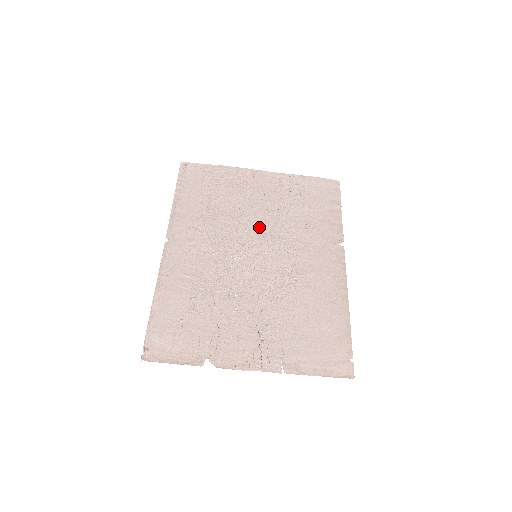
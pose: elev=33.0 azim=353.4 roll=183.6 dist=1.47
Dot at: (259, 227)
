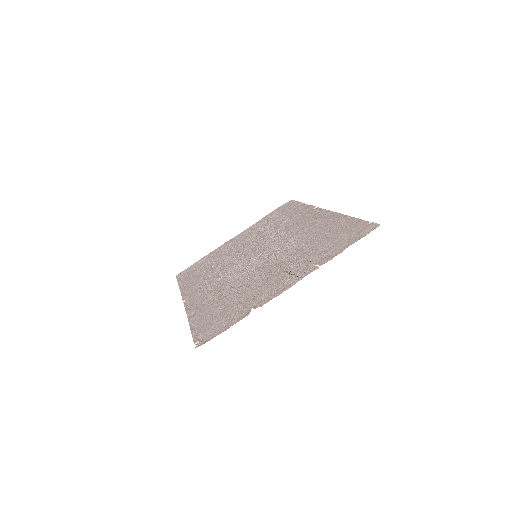
Dot at: (249, 249)
